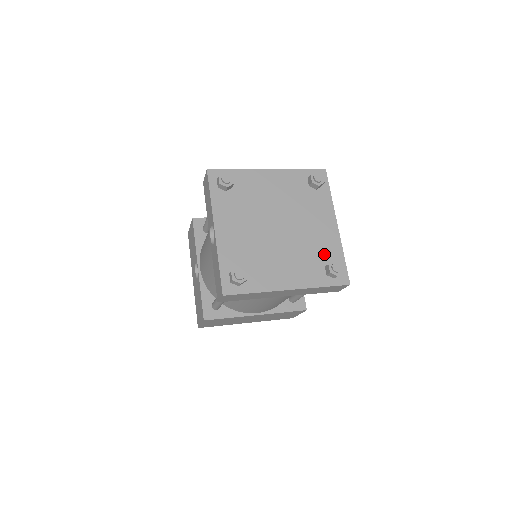
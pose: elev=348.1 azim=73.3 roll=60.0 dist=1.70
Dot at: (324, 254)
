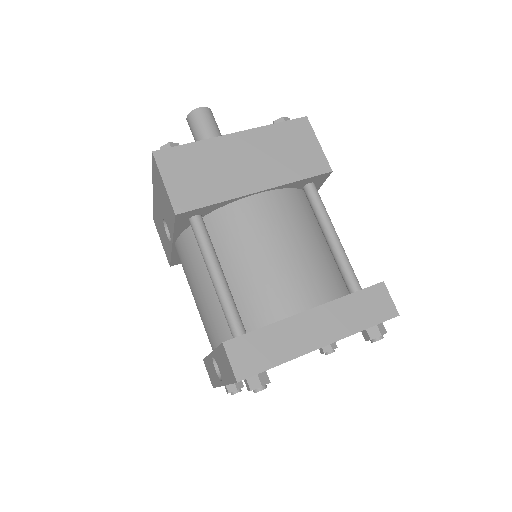
Dot at: occluded
